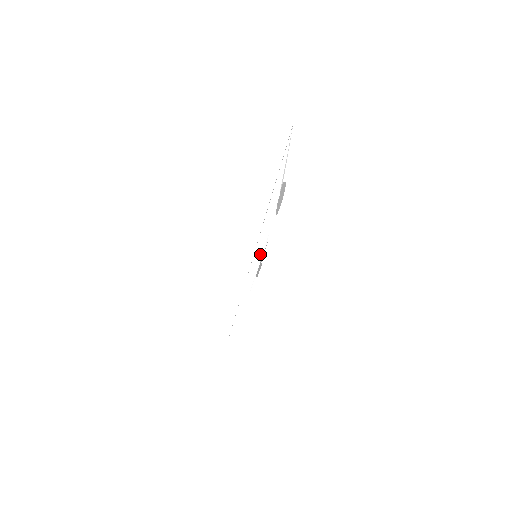
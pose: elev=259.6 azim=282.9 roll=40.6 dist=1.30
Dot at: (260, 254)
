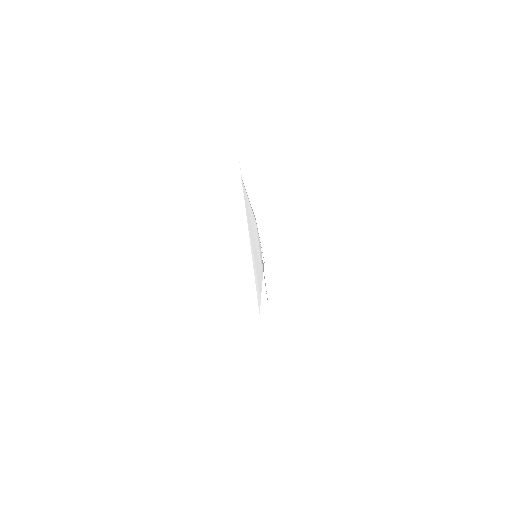
Dot at: (259, 255)
